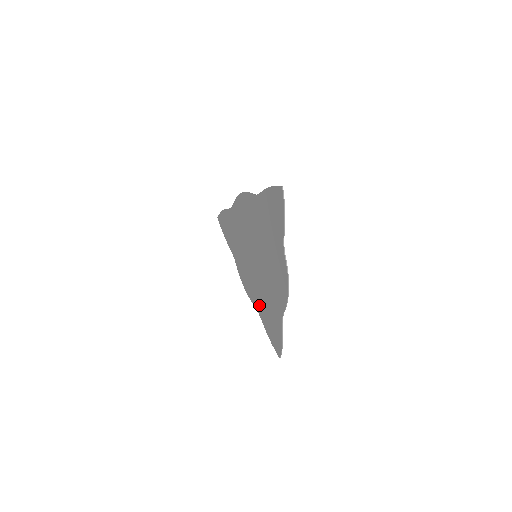
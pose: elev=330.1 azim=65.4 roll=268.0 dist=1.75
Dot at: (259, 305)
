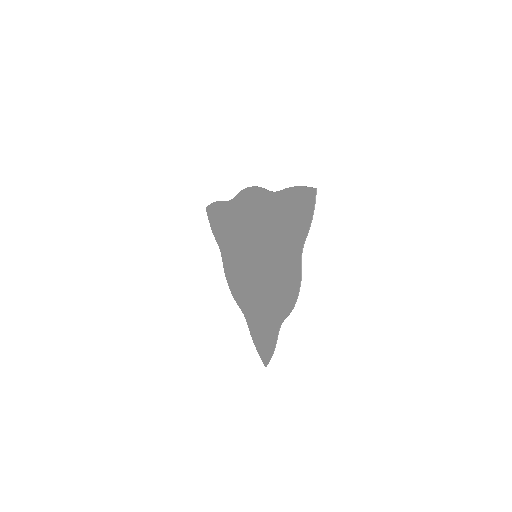
Dot at: (248, 308)
